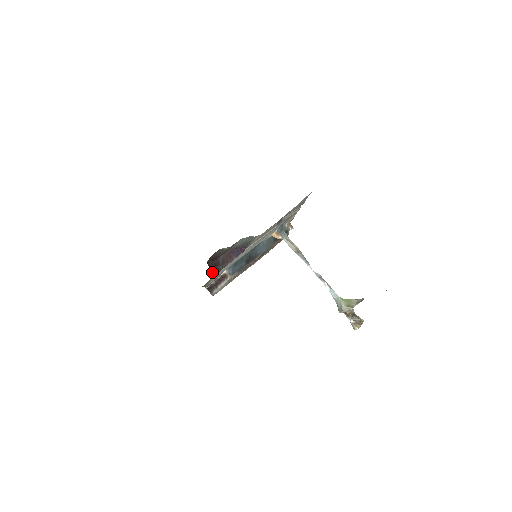
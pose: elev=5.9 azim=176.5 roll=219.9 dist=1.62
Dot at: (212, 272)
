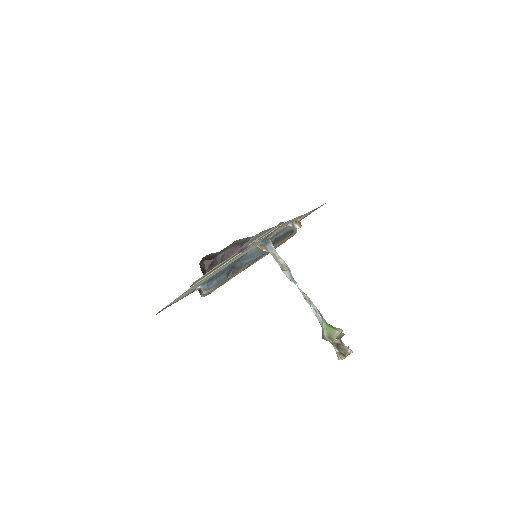
Dot at: (205, 273)
